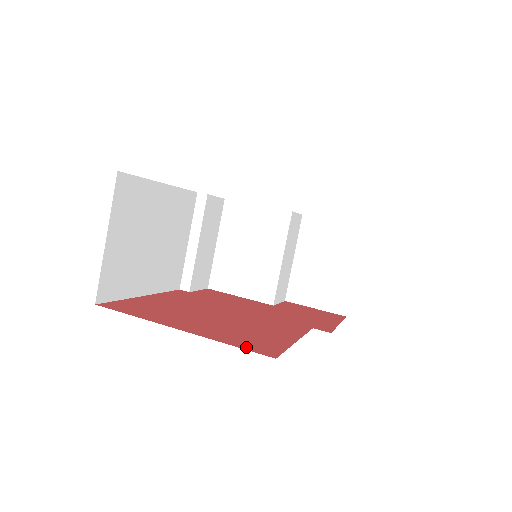
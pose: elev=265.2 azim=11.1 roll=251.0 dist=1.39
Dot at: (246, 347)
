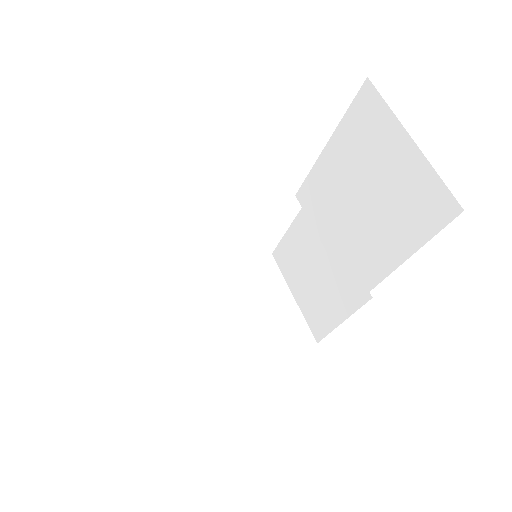
Dot at: occluded
